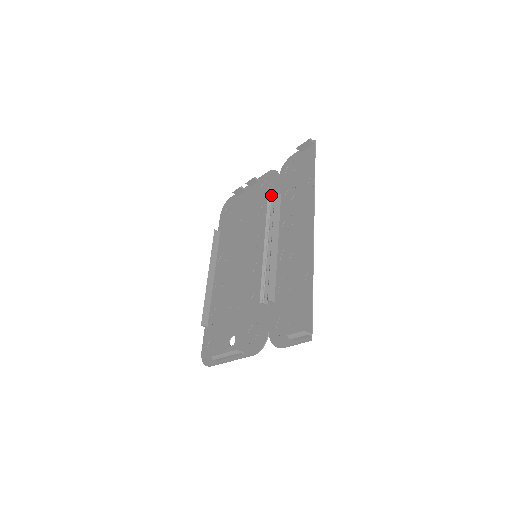
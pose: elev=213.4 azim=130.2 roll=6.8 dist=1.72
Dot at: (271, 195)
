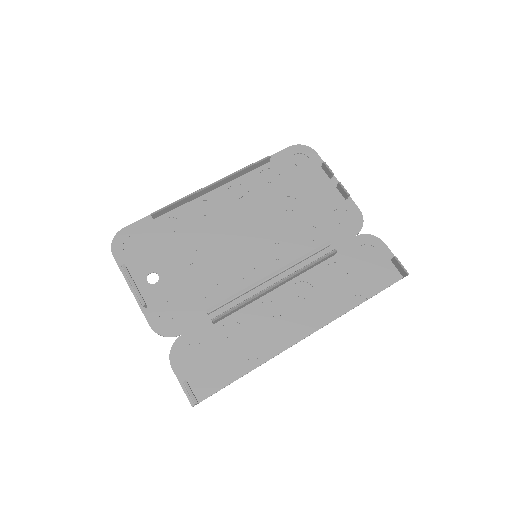
Dot at: occluded
